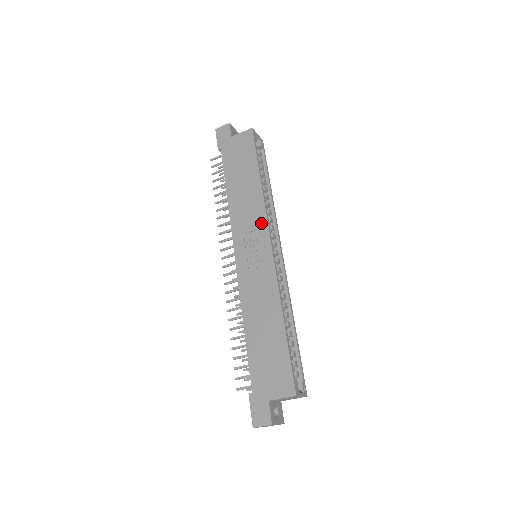
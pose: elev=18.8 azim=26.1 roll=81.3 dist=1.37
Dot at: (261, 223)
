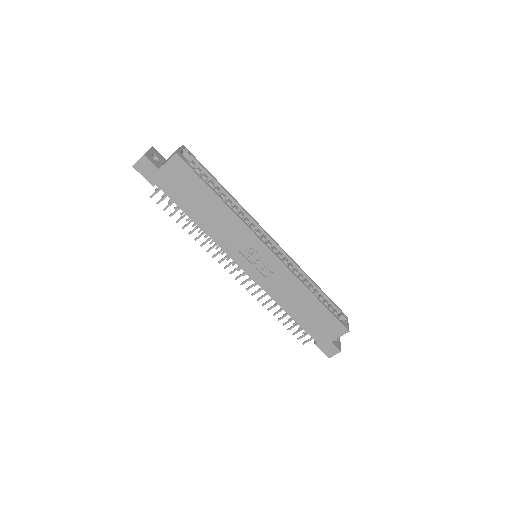
Dot at: (250, 238)
